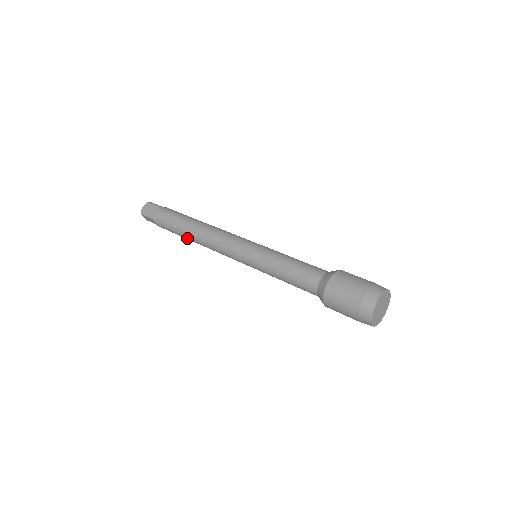
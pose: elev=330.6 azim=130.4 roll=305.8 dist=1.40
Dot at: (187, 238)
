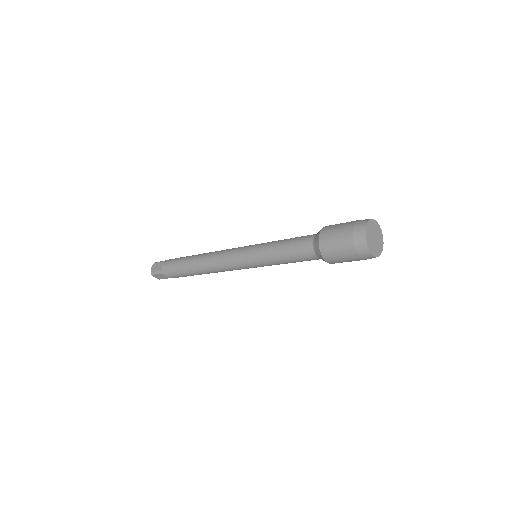
Dot at: (192, 259)
